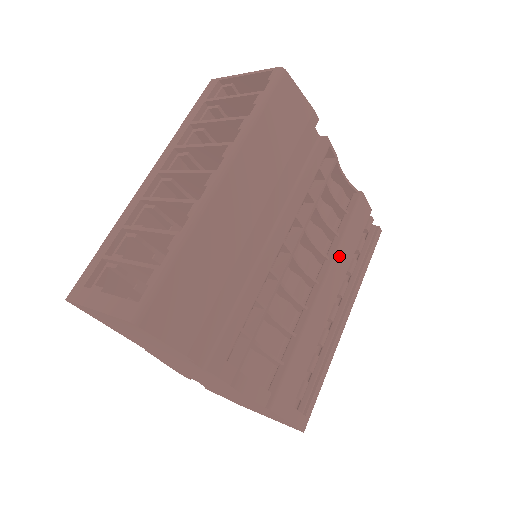
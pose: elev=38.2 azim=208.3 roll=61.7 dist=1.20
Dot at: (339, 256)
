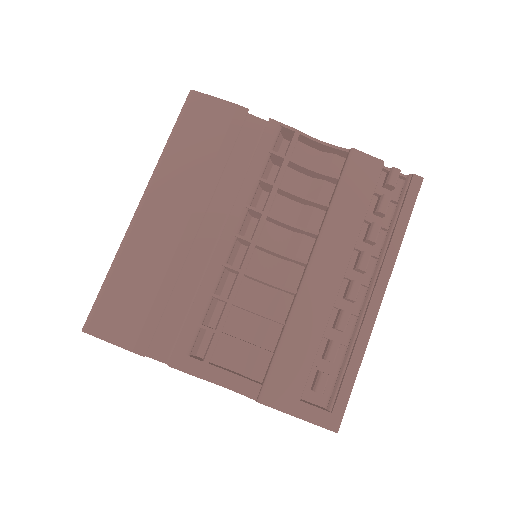
Dot at: (330, 227)
